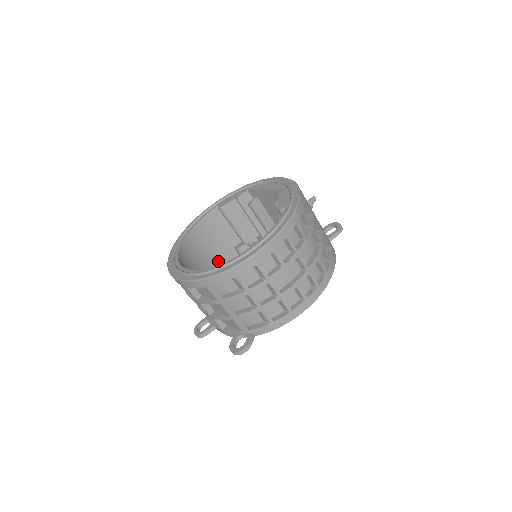
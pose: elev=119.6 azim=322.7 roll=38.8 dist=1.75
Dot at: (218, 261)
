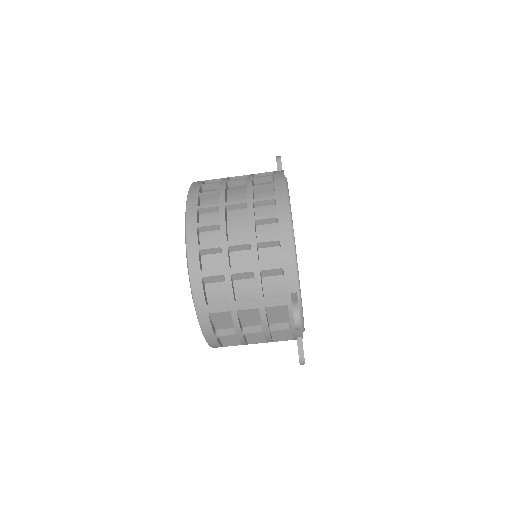
Dot at: occluded
